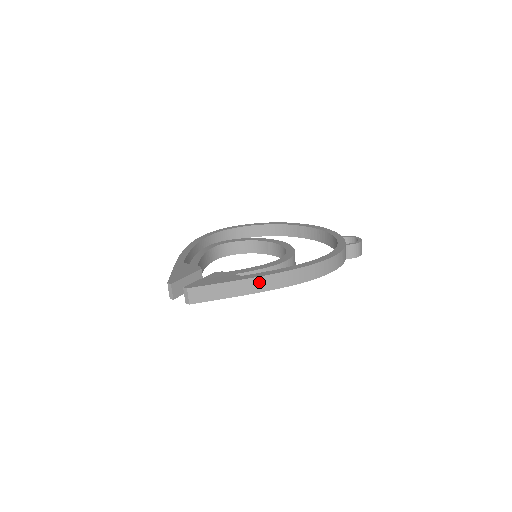
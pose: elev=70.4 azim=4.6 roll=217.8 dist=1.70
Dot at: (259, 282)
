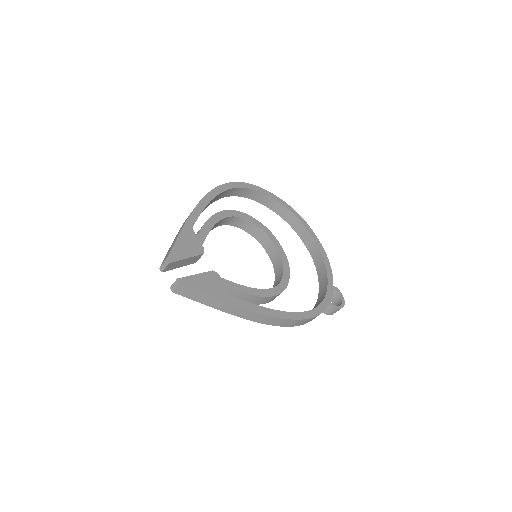
Dot at: (241, 311)
